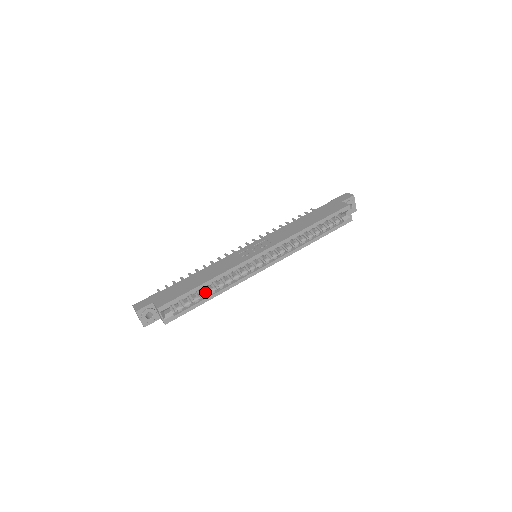
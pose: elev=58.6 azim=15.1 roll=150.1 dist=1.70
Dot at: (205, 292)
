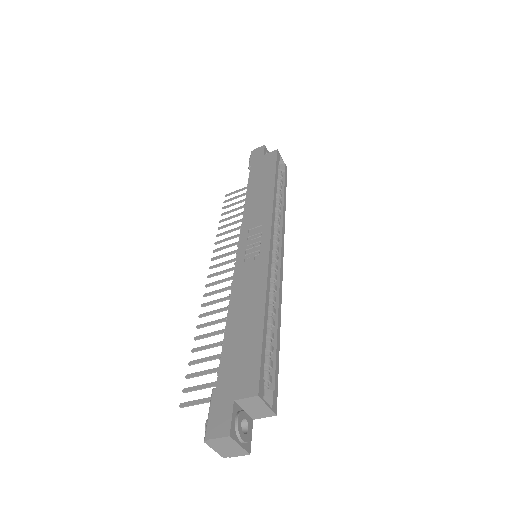
Dot at: occluded
